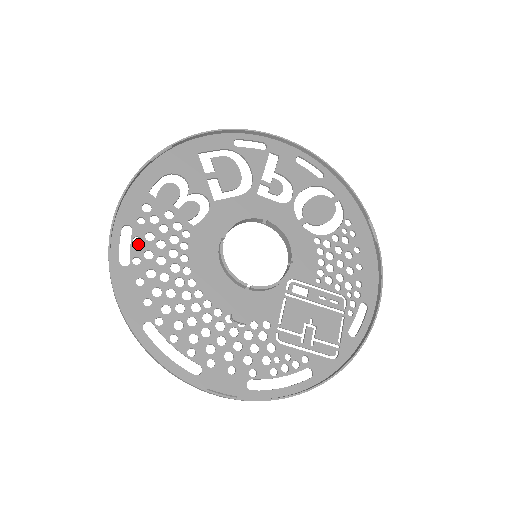
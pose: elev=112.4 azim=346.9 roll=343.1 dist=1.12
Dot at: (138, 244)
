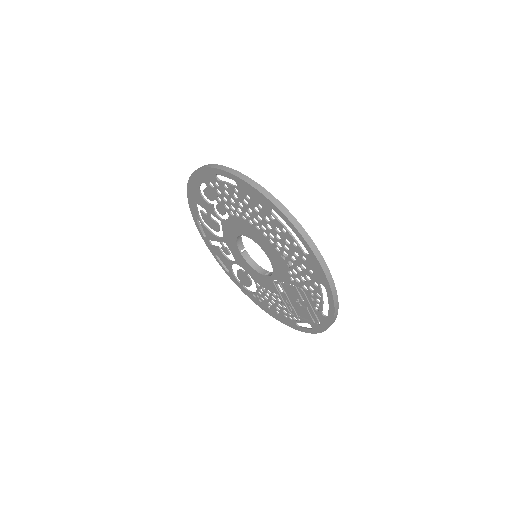
Dot at: (229, 187)
